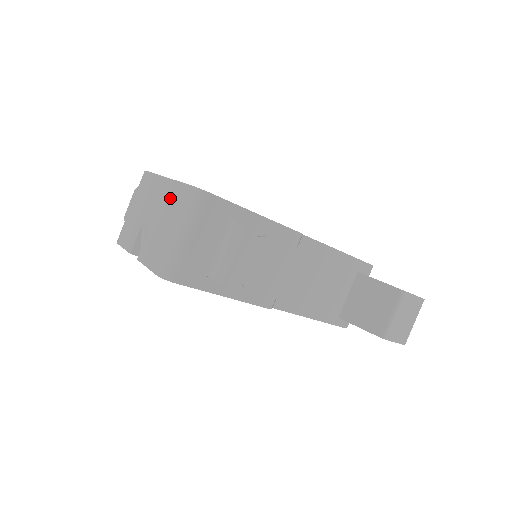
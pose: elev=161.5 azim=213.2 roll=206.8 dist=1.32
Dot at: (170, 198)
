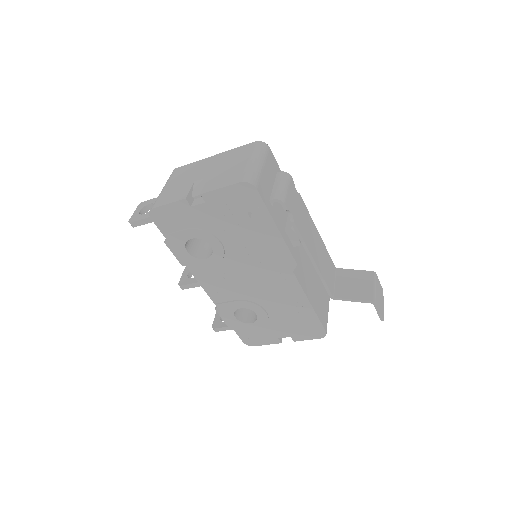
Dot at: (230, 156)
